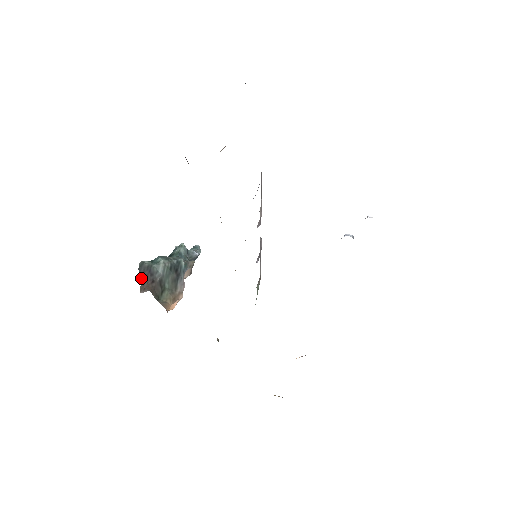
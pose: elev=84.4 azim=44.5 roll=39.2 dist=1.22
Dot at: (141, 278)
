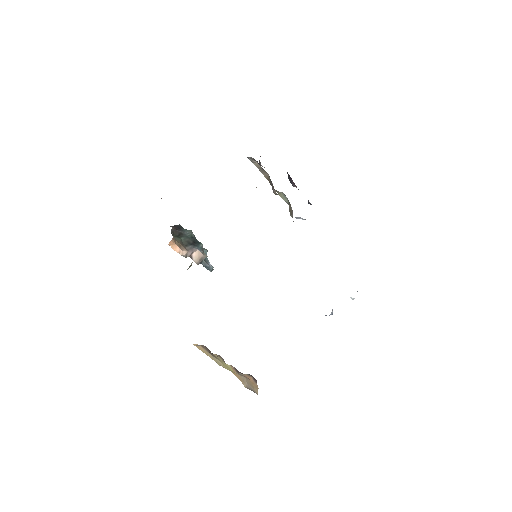
Dot at: (171, 226)
